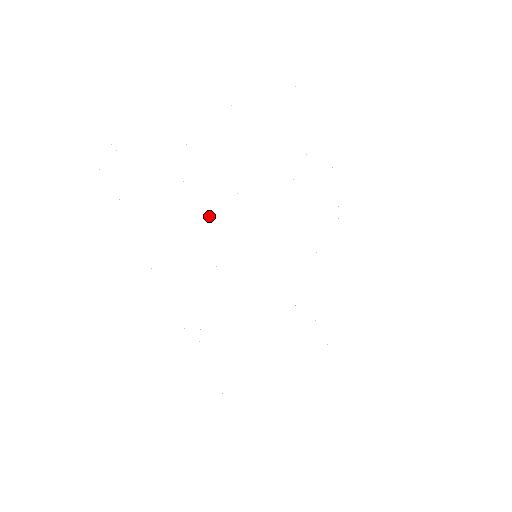
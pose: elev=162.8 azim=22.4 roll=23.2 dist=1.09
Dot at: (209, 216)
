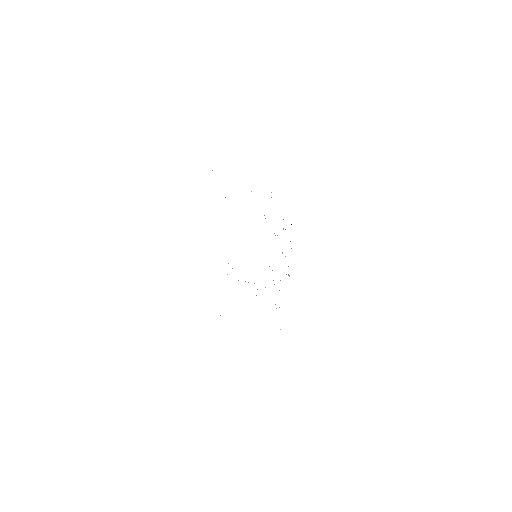
Dot at: occluded
